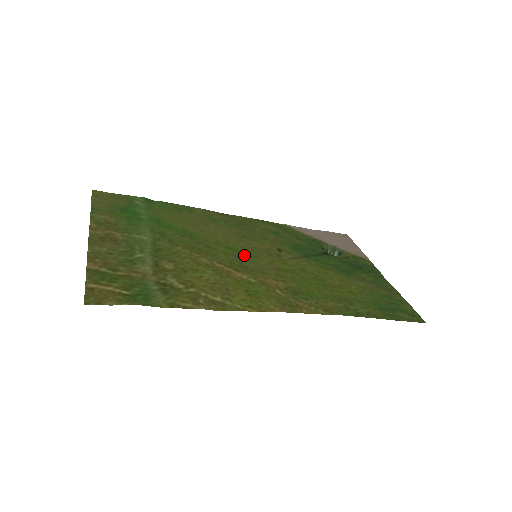
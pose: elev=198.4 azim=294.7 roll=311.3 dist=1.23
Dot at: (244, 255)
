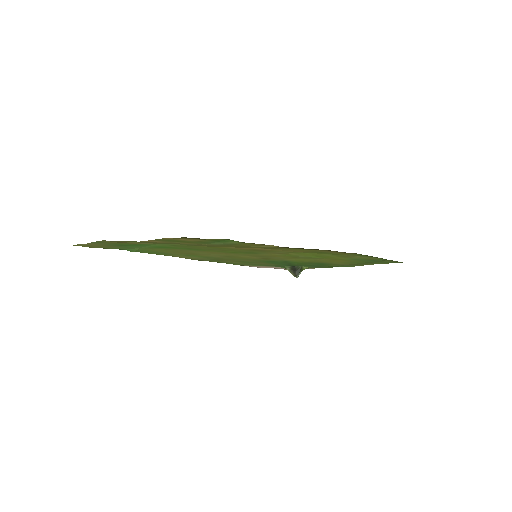
Dot at: (249, 253)
